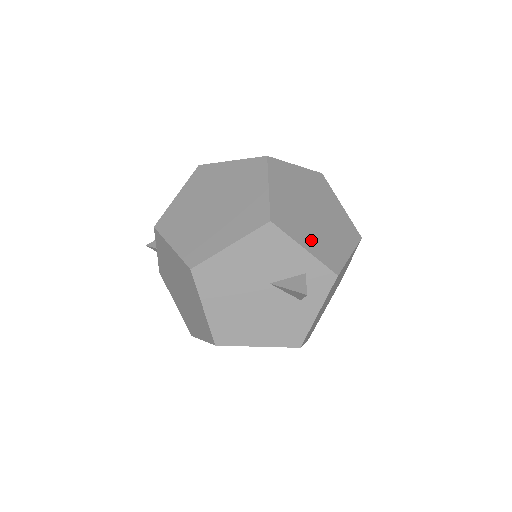
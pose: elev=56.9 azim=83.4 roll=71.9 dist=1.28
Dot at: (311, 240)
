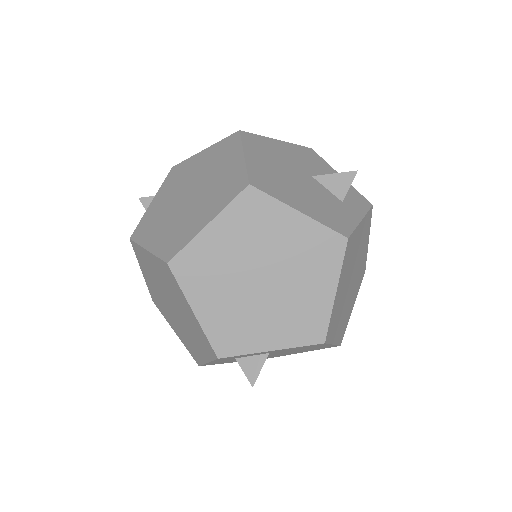
Dot at: occluded
